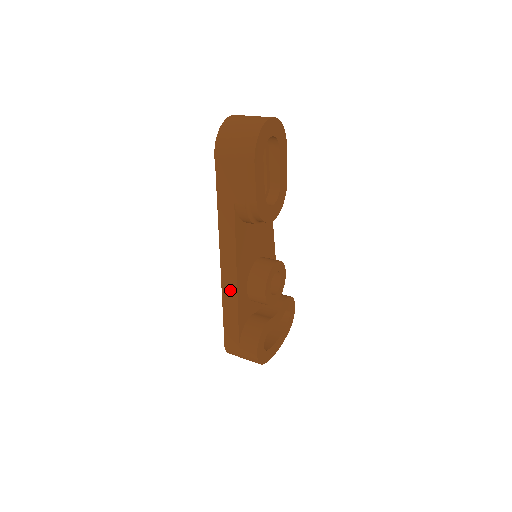
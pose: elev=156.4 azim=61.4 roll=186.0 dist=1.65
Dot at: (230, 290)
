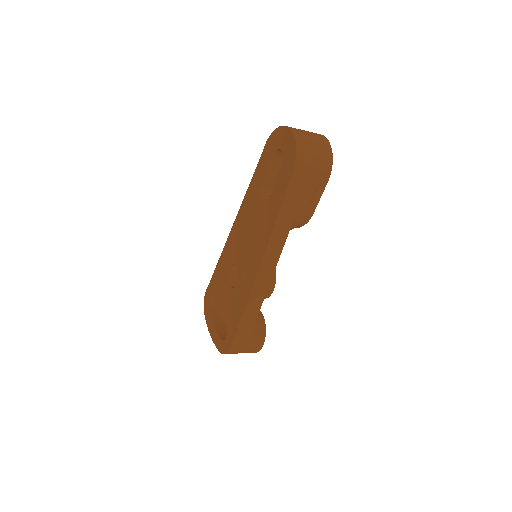
Dot at: (259, 295)
